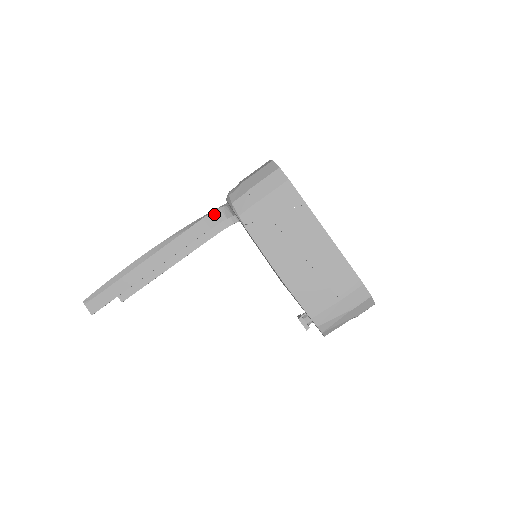
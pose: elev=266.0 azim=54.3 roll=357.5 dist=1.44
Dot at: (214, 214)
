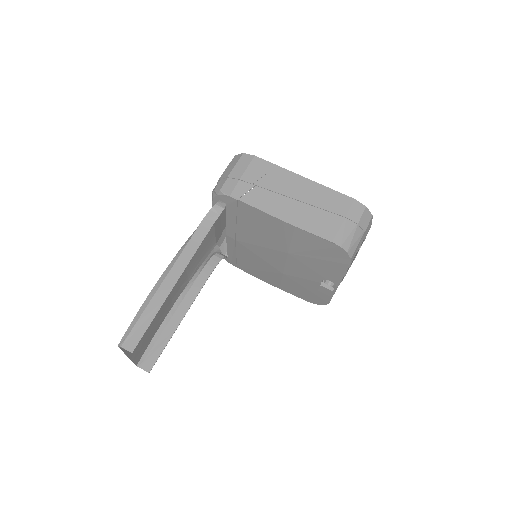
Dot at: (207, 217)
